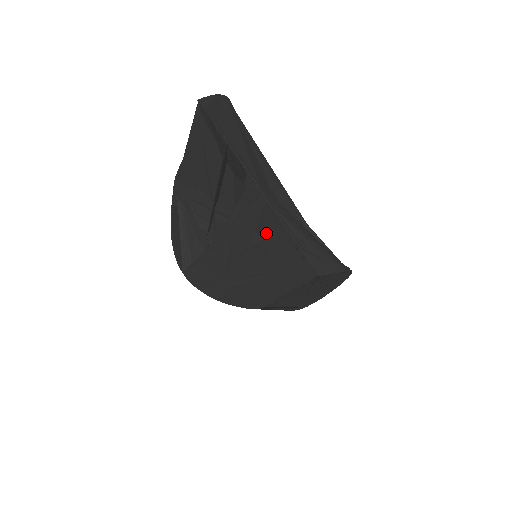
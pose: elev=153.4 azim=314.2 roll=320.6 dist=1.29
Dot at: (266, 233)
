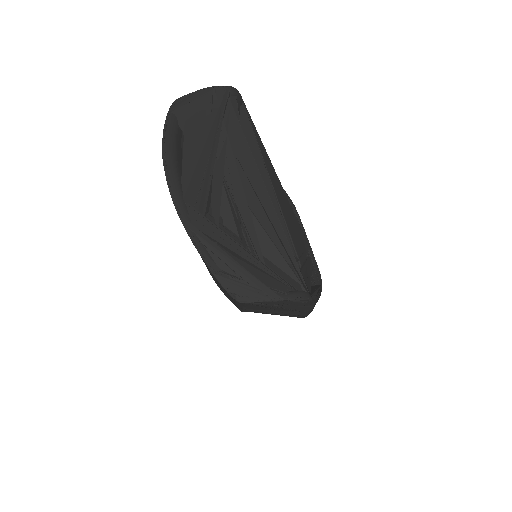
Dot at: occluded
